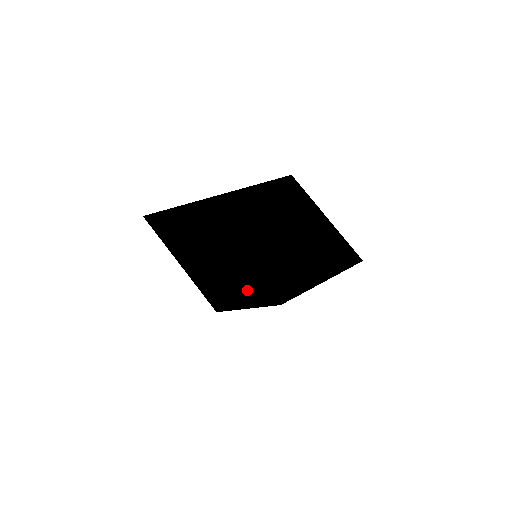
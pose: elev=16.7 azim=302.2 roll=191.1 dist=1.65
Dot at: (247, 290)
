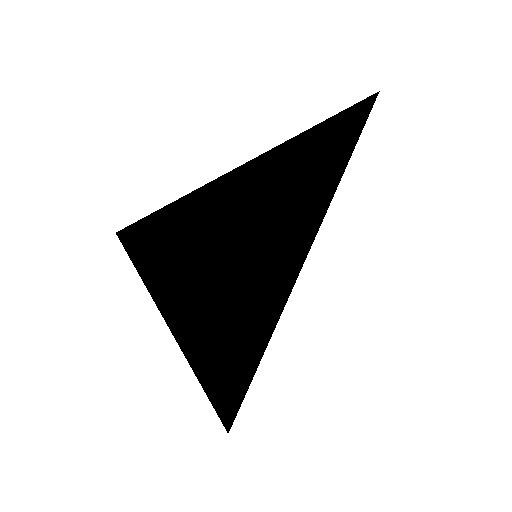
Dot at: occluded
